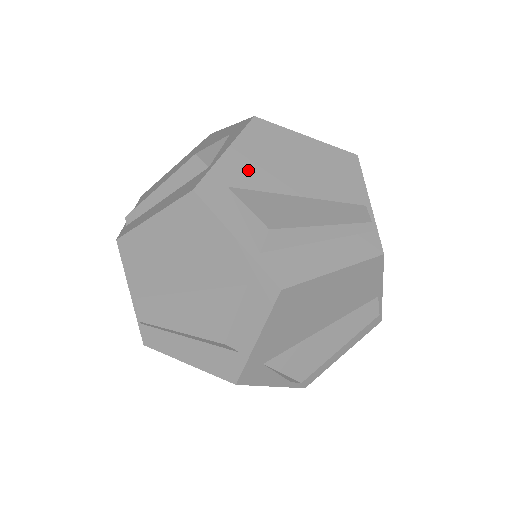
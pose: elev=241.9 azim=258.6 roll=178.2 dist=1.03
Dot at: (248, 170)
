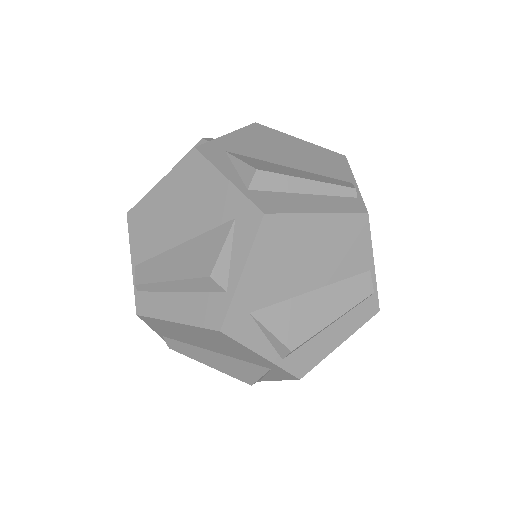
Dot at: (245, 146)
